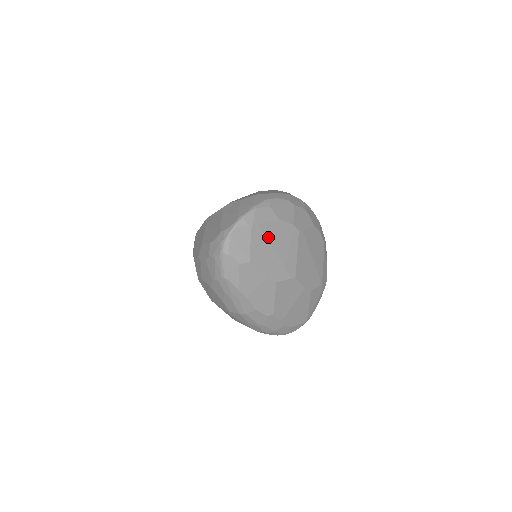
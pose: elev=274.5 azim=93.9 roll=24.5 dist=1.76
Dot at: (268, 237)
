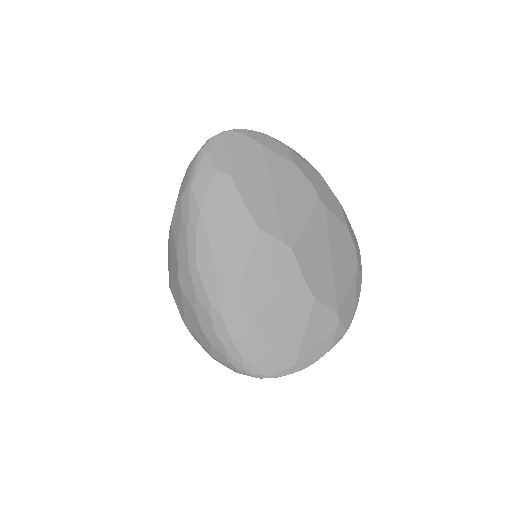
Dot at: (271, 168)
